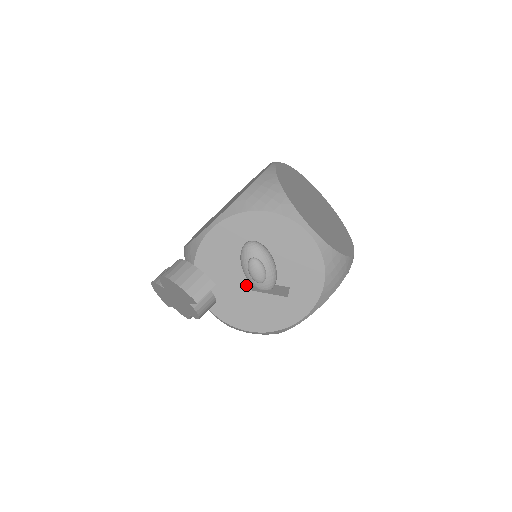
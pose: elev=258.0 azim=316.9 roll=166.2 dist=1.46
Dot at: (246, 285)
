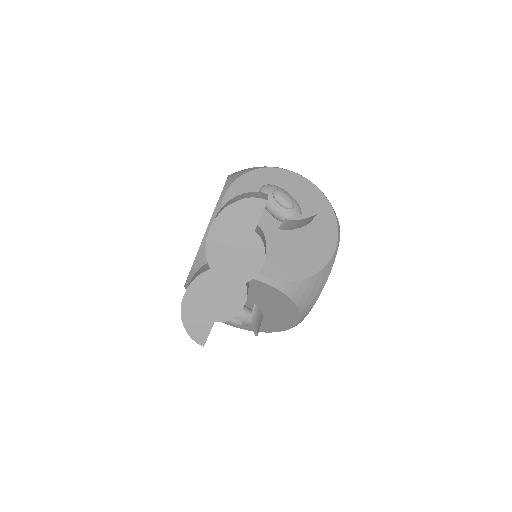
Dot at: (277, 234)
